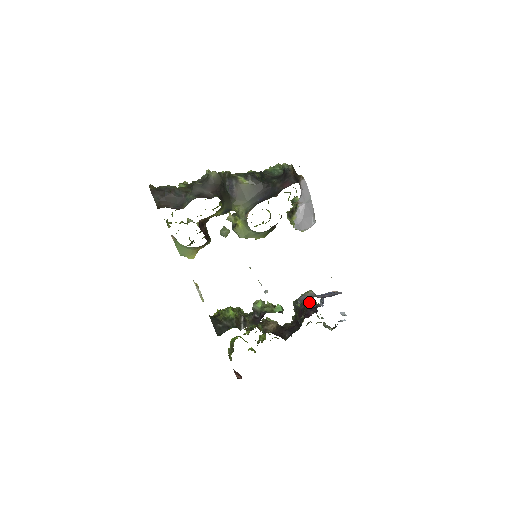
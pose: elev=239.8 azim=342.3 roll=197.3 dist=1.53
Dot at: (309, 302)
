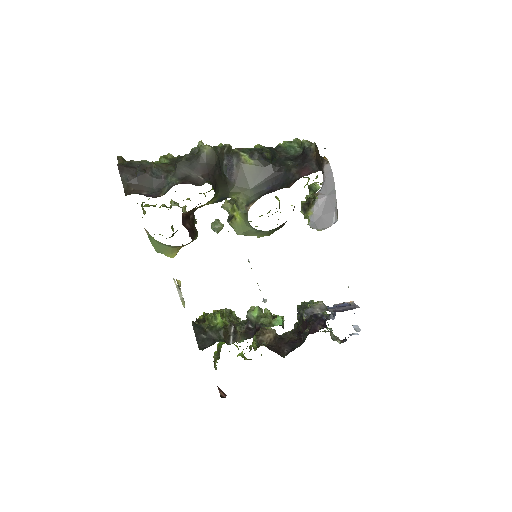
Dot at: occluded
